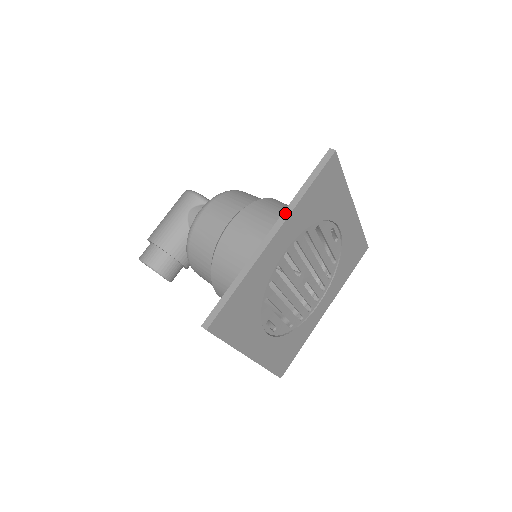
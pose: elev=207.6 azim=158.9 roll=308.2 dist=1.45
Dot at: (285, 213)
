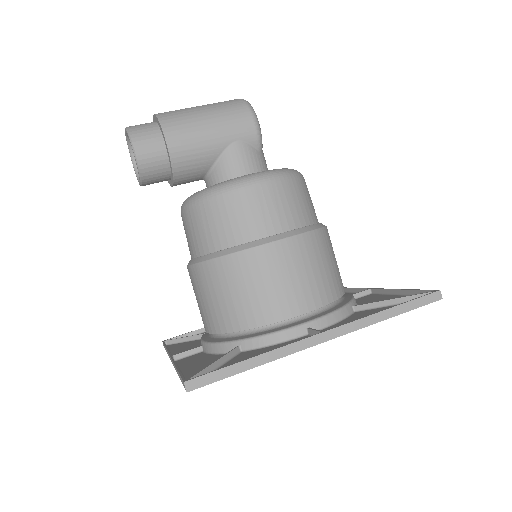
Dot at: (354, 324)
